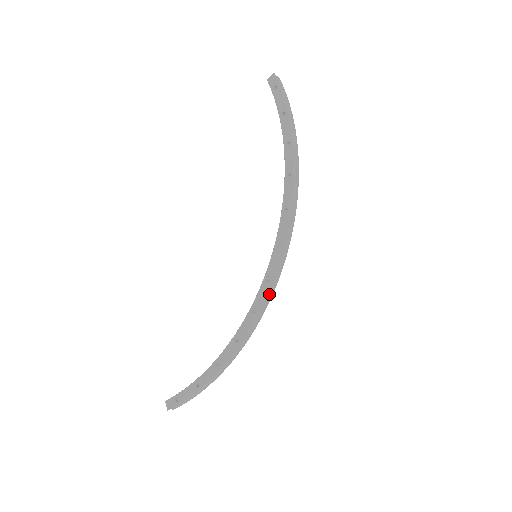
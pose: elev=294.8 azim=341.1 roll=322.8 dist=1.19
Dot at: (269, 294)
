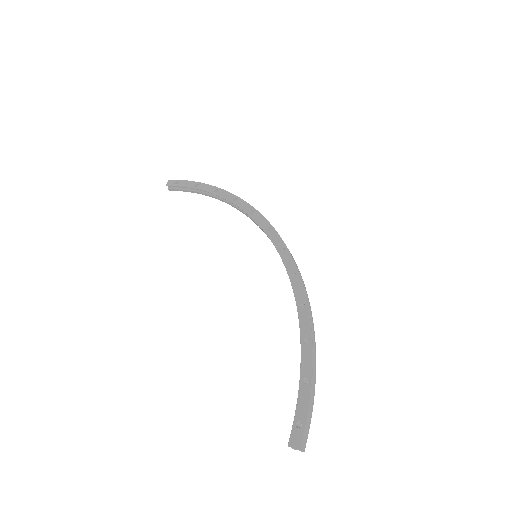
Dot at: occluded
